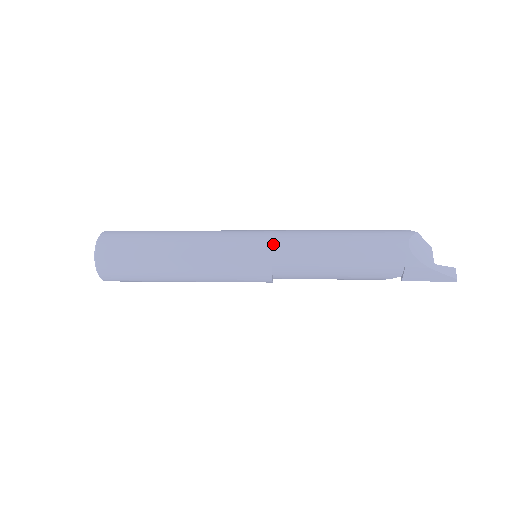
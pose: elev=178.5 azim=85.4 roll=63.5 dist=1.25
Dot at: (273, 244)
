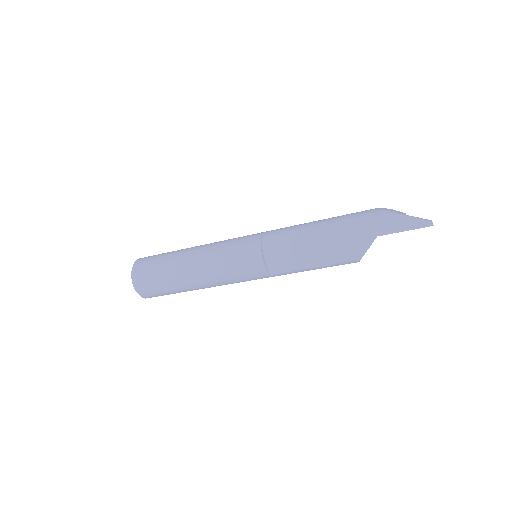
Dot at: (266, 231)
